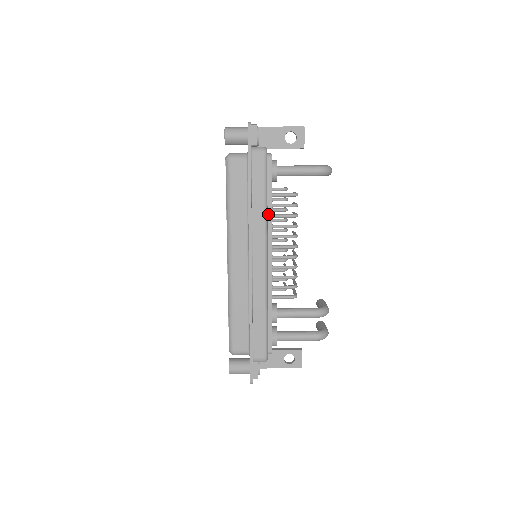
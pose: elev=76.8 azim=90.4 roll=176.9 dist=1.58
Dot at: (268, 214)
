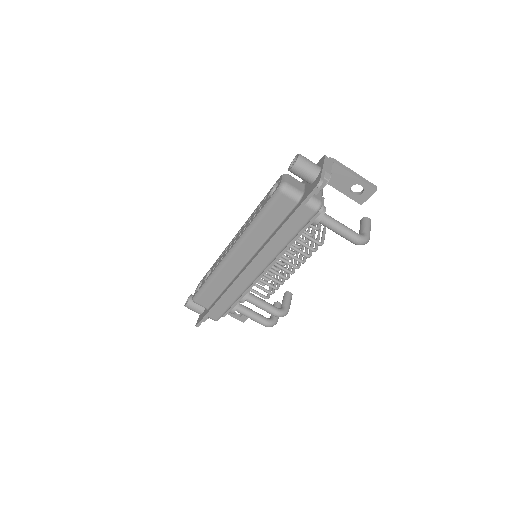
Dot at: occluded
